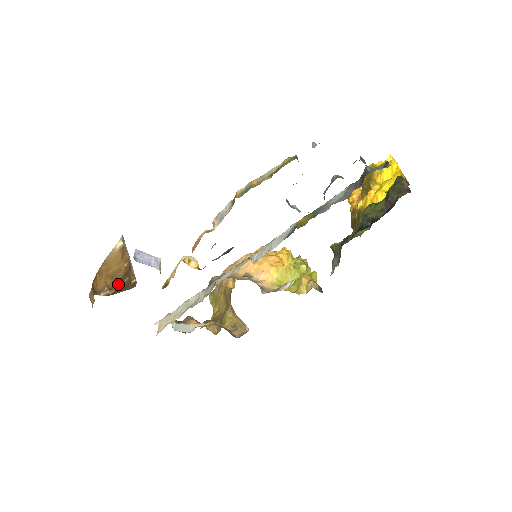
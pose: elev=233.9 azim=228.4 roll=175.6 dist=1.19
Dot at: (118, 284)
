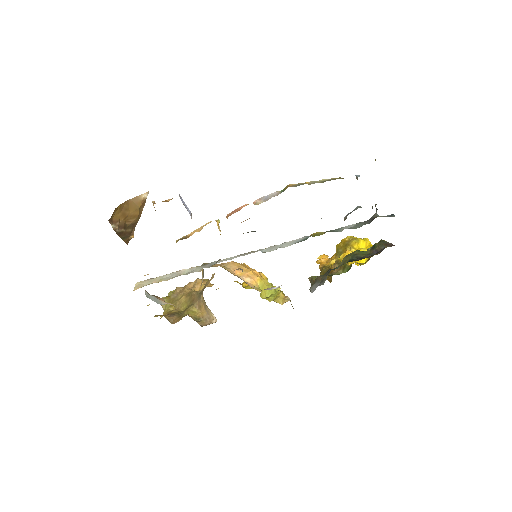
Dot at: (125, 228)
